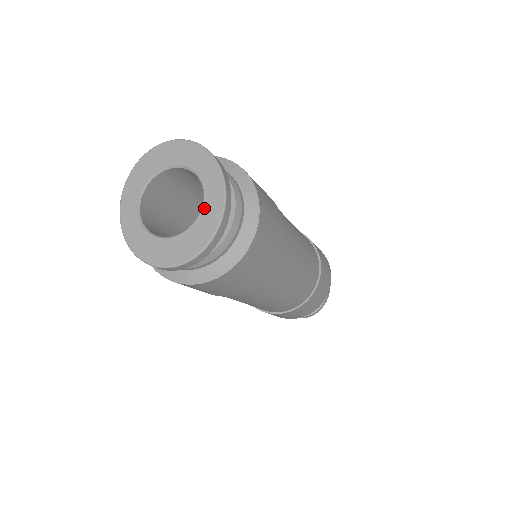
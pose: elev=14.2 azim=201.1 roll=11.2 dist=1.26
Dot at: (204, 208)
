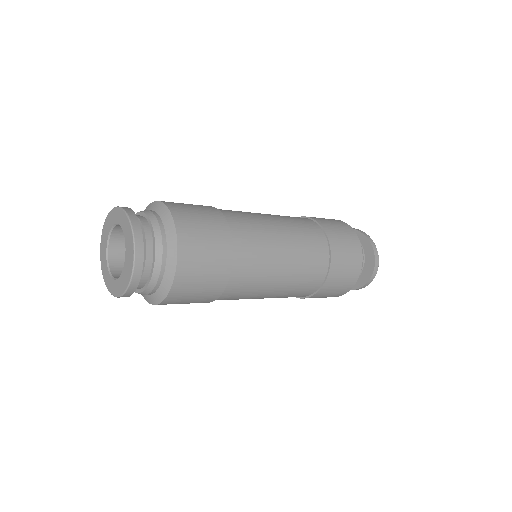
Dot at: (124, 230)
